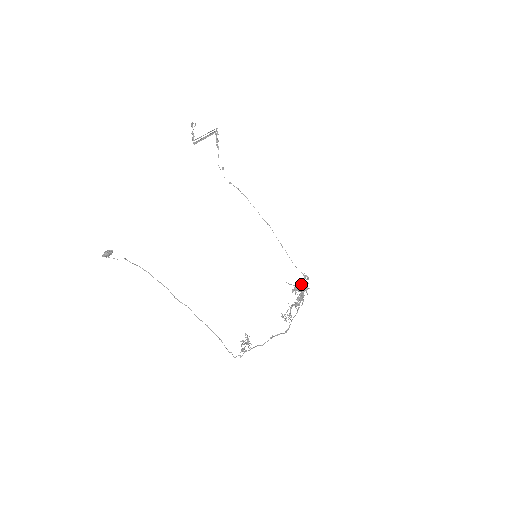
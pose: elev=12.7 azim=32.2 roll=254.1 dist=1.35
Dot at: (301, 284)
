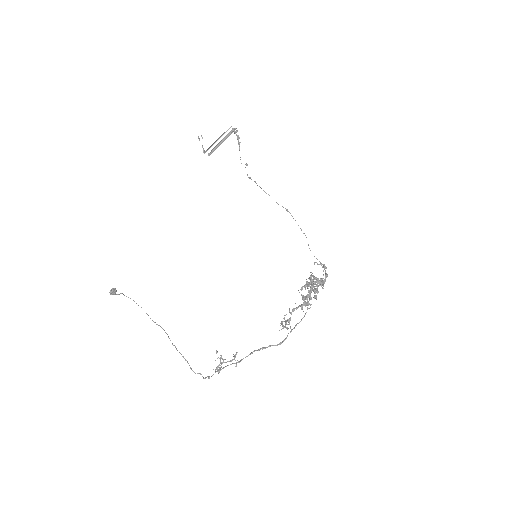
Dot at: occluded
